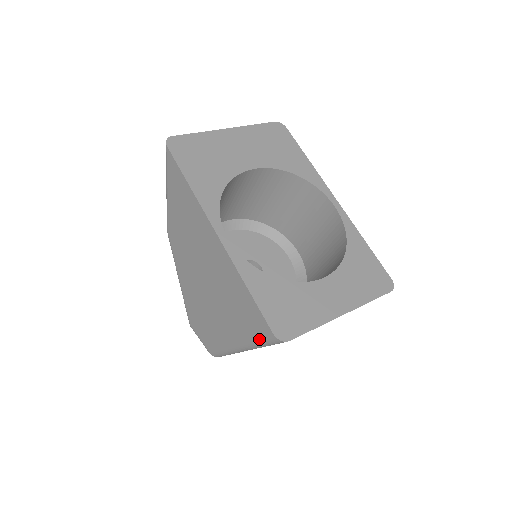
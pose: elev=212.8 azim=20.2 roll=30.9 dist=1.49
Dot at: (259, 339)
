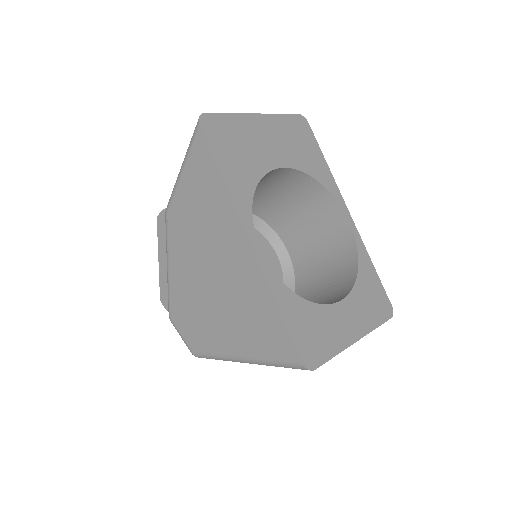
Dot at: (277, 361)
